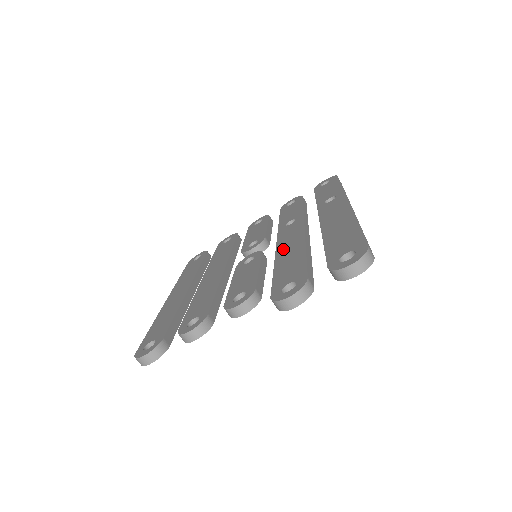
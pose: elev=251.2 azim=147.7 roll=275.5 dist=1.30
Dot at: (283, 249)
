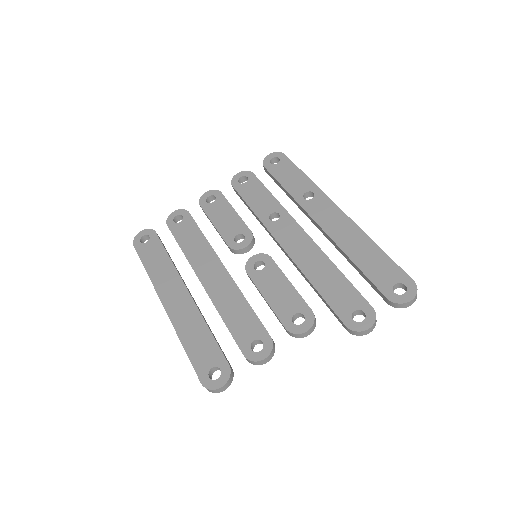
Dot at: (303, 260)
